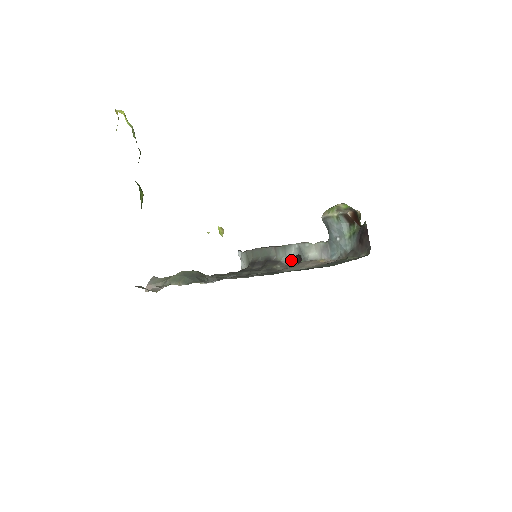
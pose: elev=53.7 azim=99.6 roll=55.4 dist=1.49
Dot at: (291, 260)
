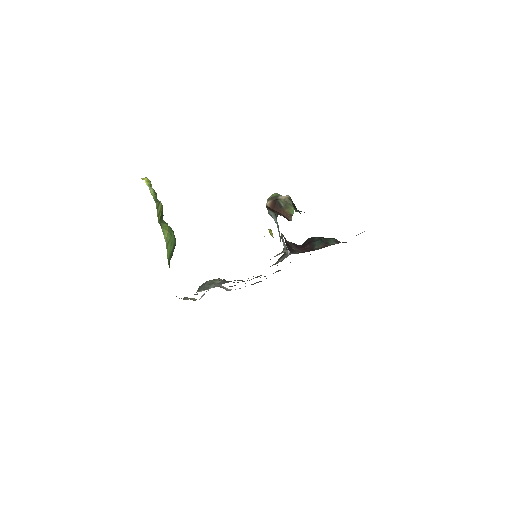
Dot at: occluded
